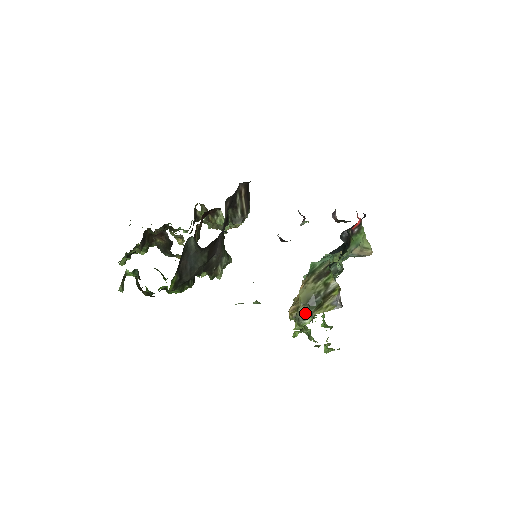
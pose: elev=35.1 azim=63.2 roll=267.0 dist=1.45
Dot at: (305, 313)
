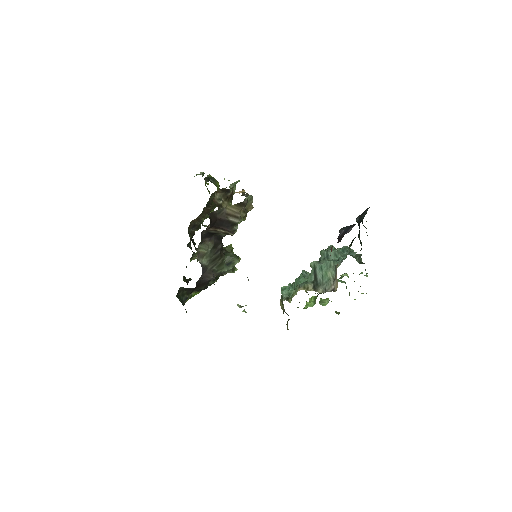
Dot at: occluded
